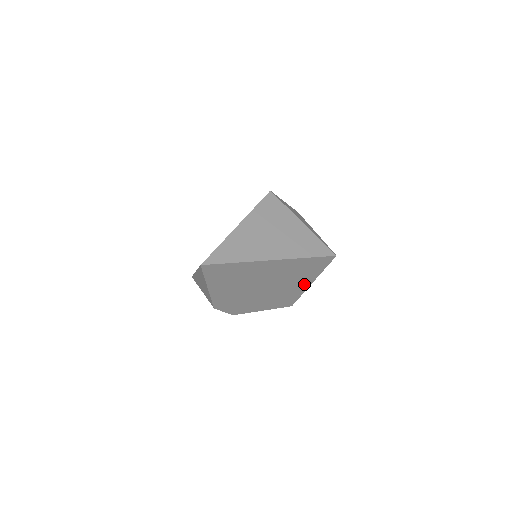
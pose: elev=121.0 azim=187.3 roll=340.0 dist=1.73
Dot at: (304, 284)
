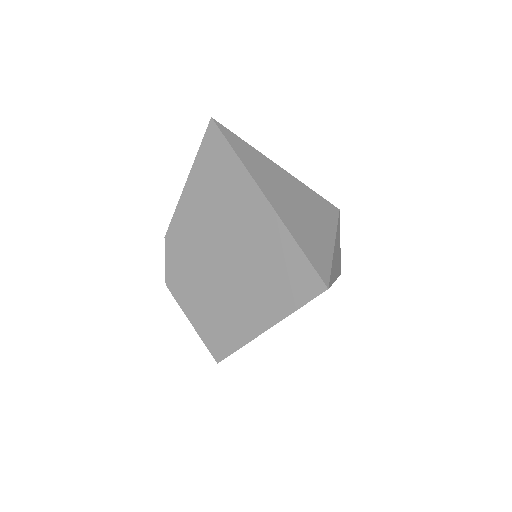
Dot at: (259, 318)
